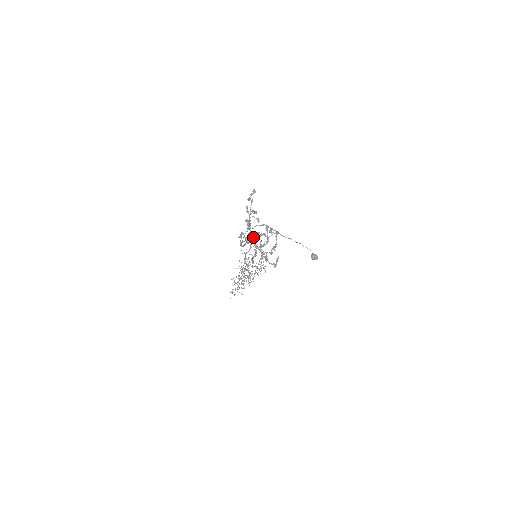
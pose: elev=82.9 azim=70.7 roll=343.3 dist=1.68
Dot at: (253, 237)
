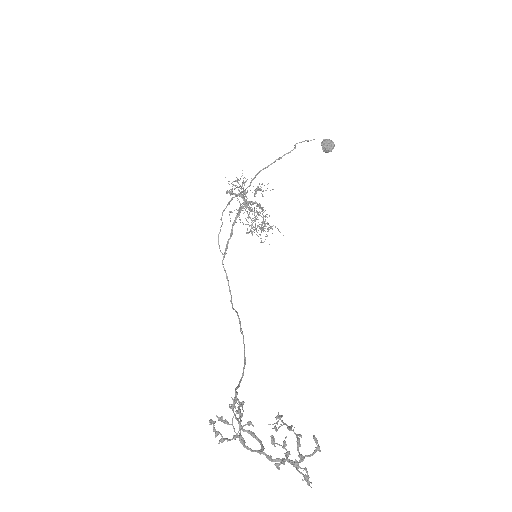
Dot at: (231, 235)
